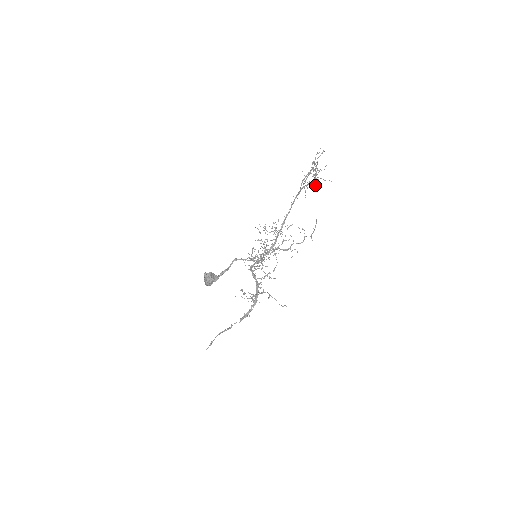
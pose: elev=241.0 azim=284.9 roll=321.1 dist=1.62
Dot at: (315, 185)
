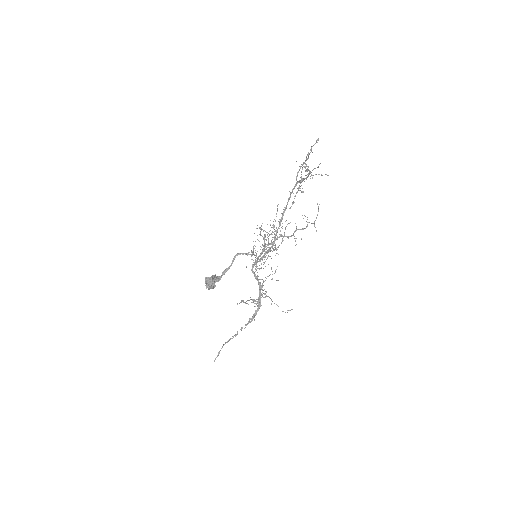
Dot at: occluded
